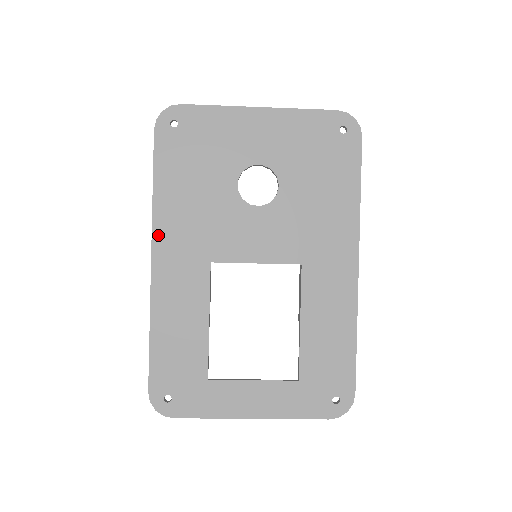
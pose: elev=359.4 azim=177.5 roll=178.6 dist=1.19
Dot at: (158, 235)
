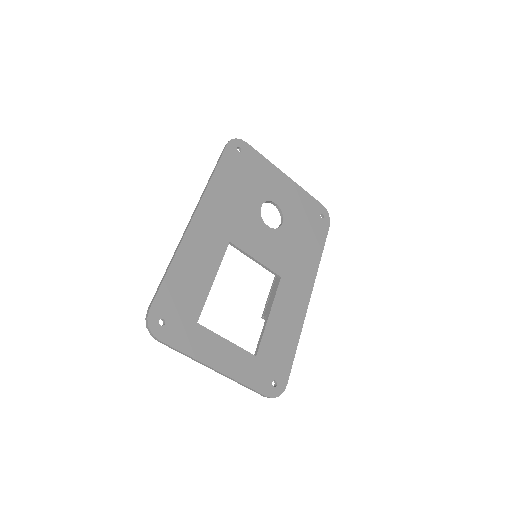
Dot at: (204, 204)
